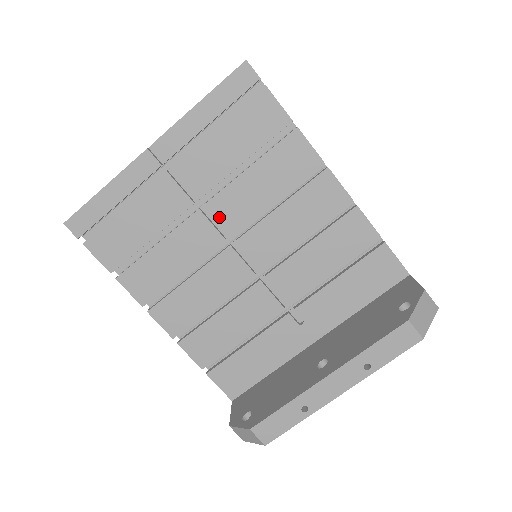
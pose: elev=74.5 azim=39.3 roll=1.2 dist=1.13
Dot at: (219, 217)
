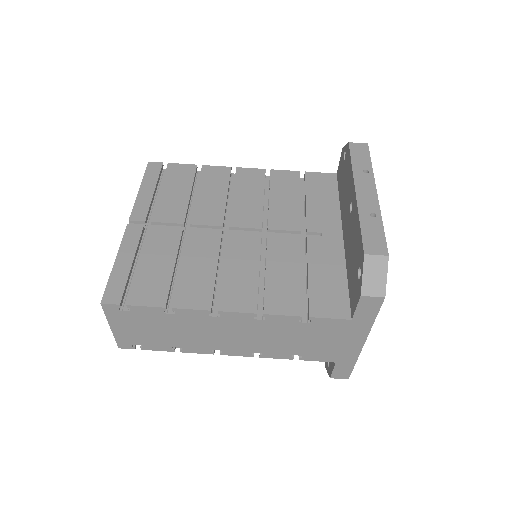
Dot at: (205, 224)
